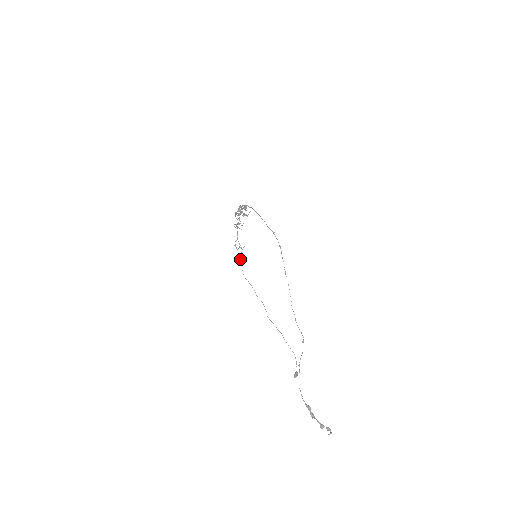
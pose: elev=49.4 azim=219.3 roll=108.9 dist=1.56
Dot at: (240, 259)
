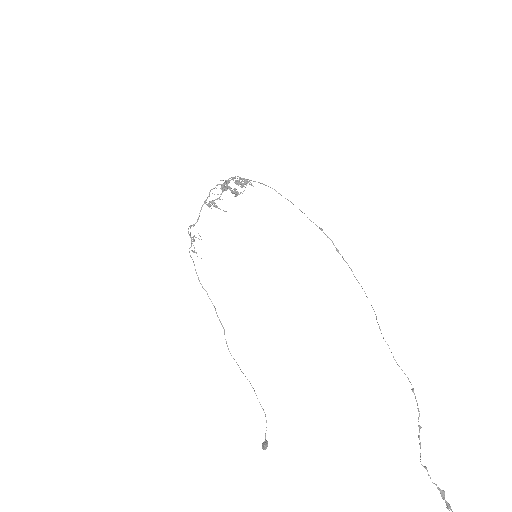
Dot at: (190, 255)
